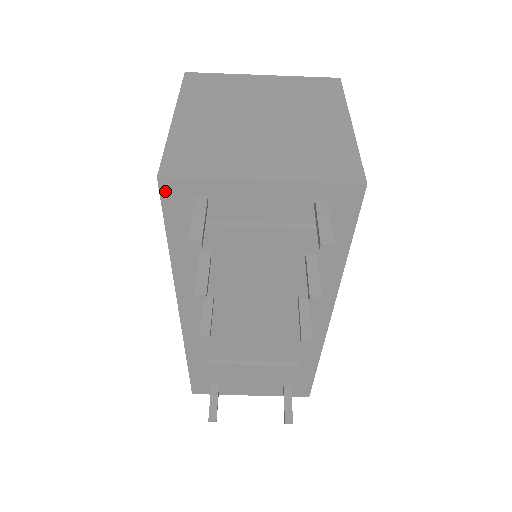
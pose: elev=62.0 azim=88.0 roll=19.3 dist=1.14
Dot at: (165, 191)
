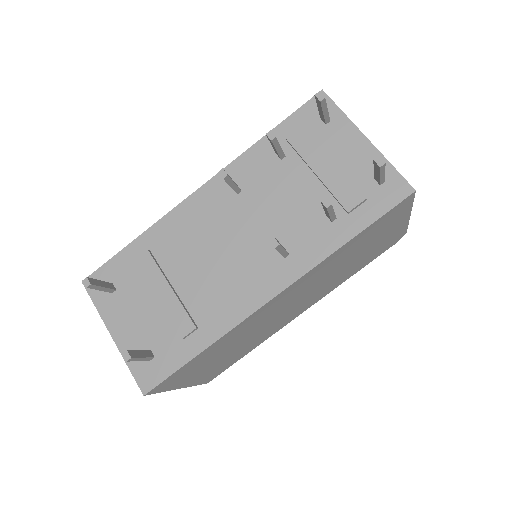
Dot at: (315, 100)
